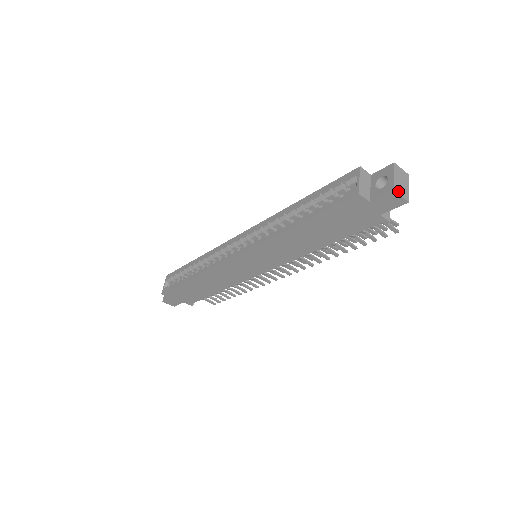
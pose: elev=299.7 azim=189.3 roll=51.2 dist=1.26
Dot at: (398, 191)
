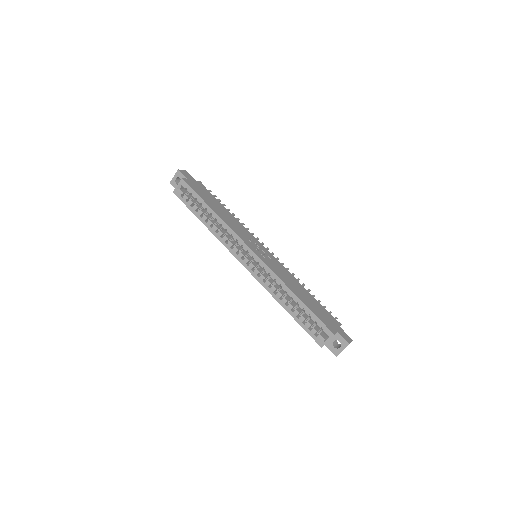
Dot at: occluded
